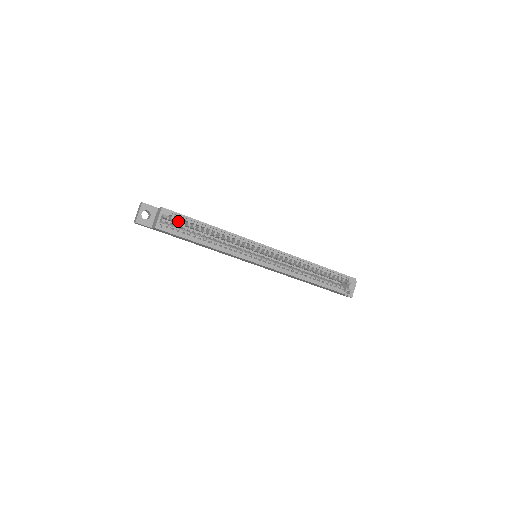
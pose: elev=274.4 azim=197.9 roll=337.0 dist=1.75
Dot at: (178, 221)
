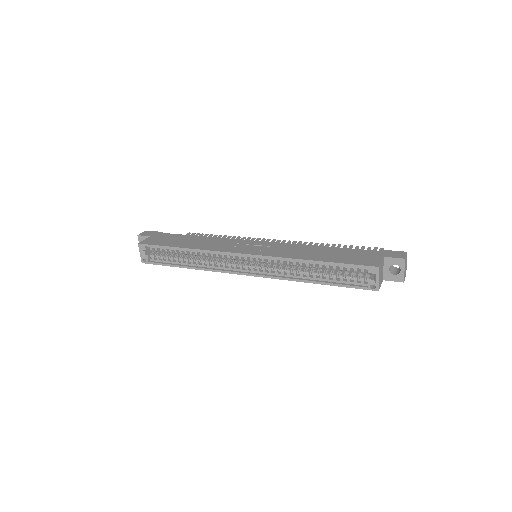
Dot at: occluded
